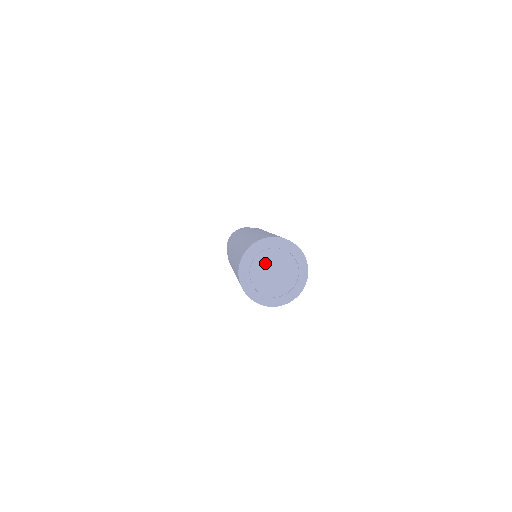
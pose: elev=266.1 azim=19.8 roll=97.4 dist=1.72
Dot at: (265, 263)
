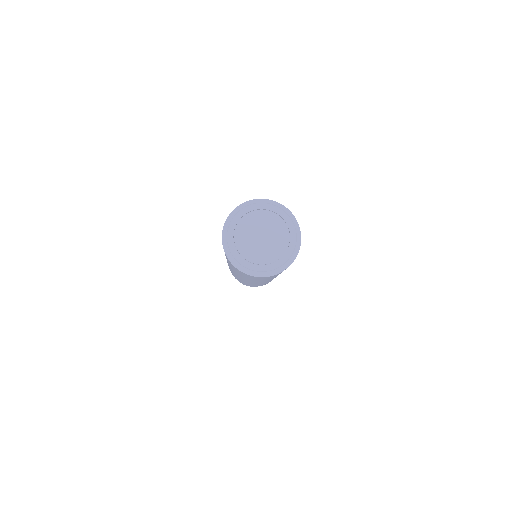
Dot at: (247, 239)
